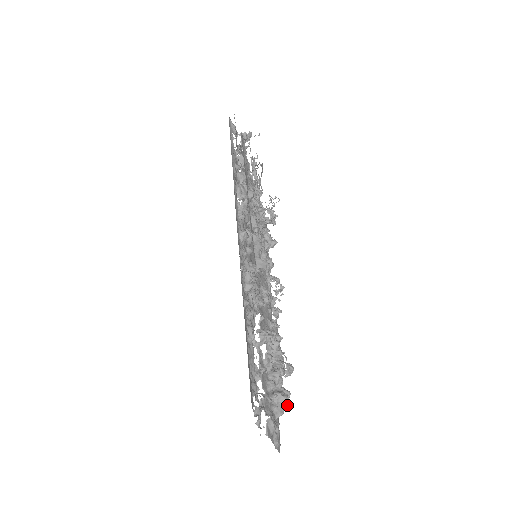
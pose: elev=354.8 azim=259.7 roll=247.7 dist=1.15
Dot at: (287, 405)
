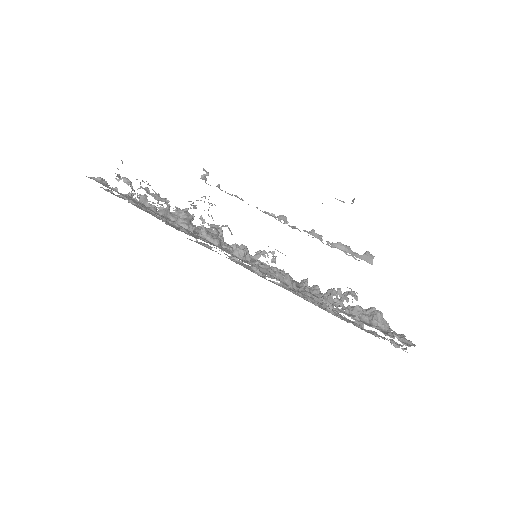
Dot at: (382, 316)
